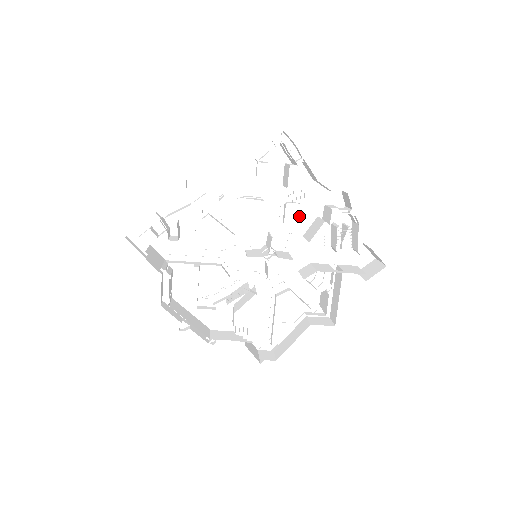
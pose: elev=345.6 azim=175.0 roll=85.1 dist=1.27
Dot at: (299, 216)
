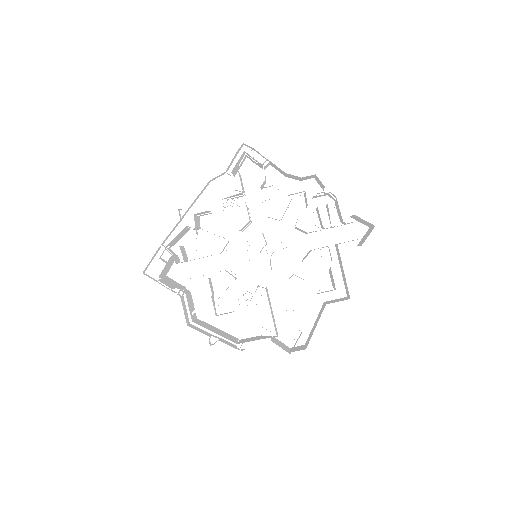
Dot at: (285, 212)
